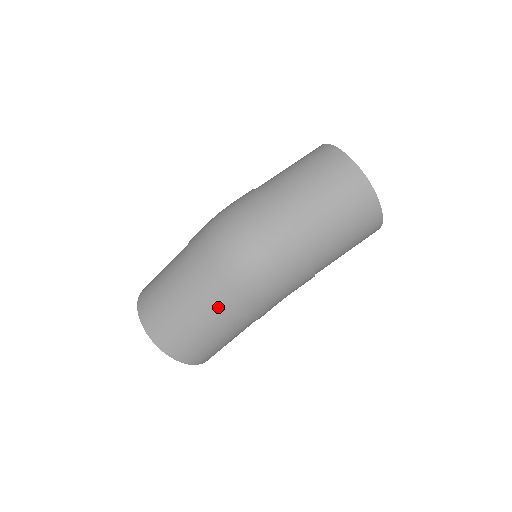
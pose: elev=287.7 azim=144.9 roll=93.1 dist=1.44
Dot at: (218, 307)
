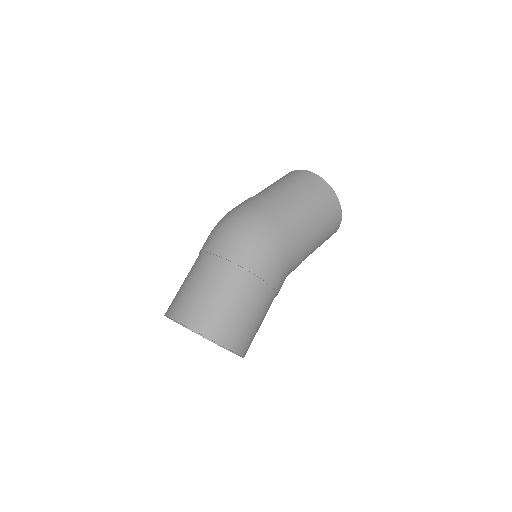
Dot at: (232, 266)
